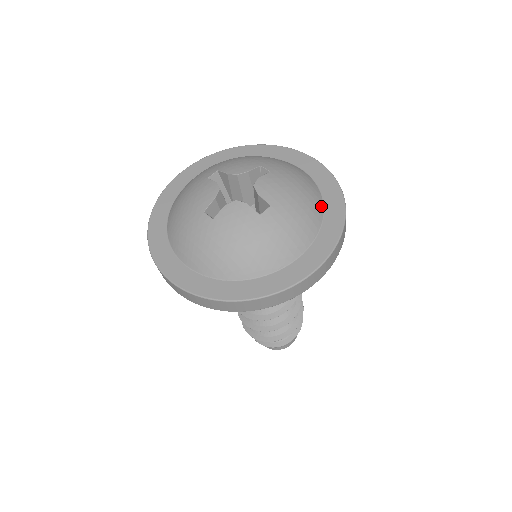
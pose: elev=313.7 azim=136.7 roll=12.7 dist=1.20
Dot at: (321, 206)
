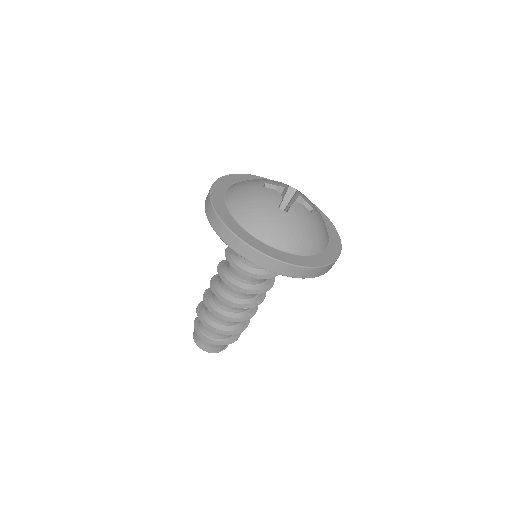
Dot at: (306, 253)
